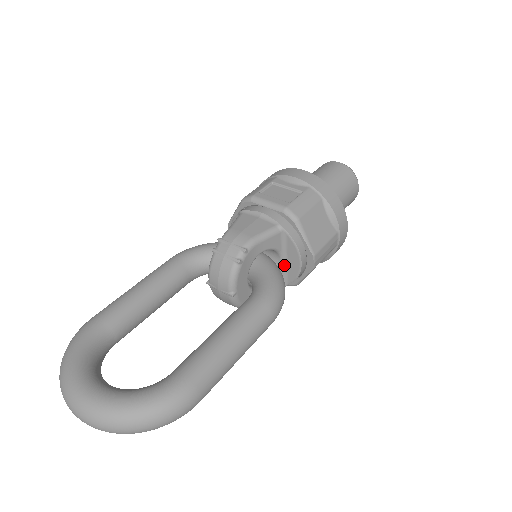
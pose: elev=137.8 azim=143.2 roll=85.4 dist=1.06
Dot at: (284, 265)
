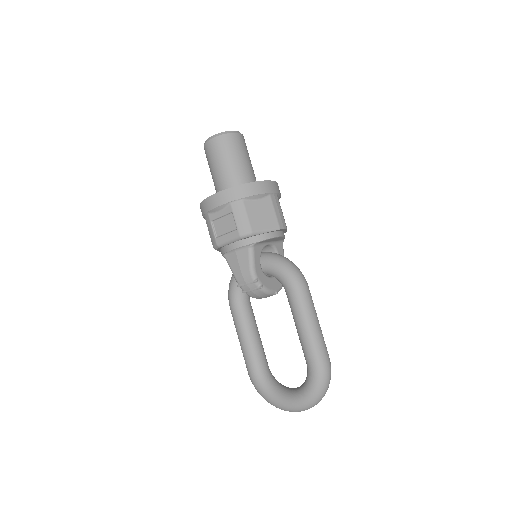
Dot at: (272, 243)
